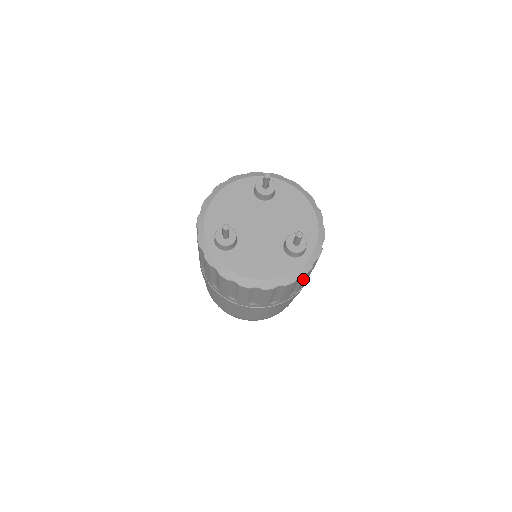
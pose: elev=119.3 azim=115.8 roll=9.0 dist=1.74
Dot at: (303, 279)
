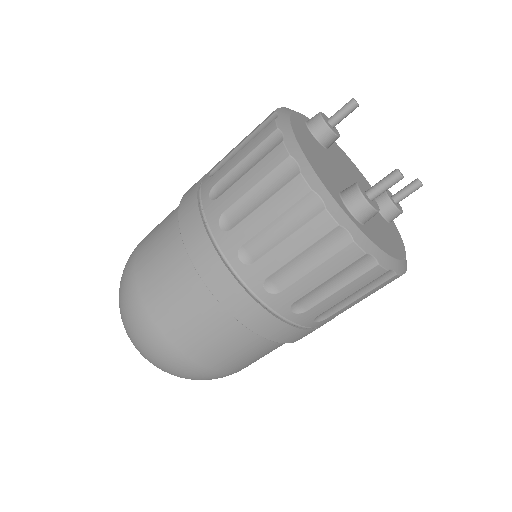
Dot at: occluded
